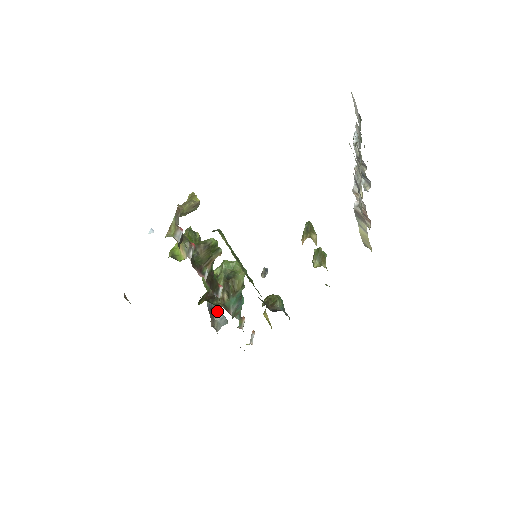
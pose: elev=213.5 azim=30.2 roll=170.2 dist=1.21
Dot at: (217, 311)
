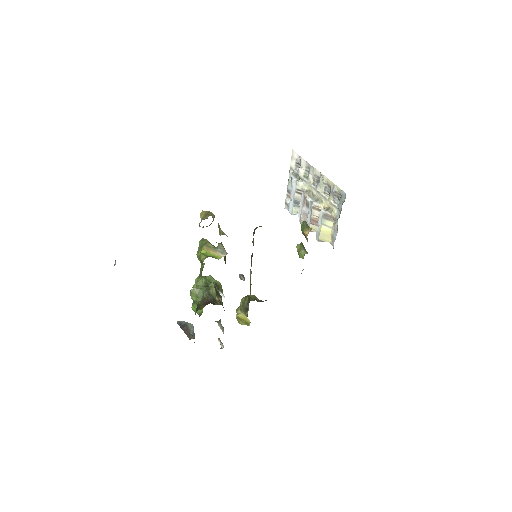
Dot at: (191, 326)
